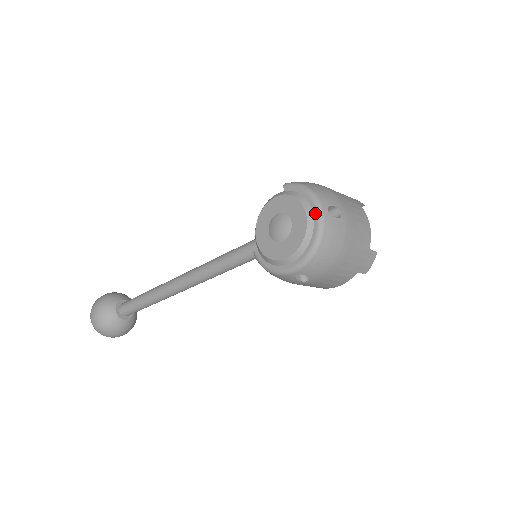
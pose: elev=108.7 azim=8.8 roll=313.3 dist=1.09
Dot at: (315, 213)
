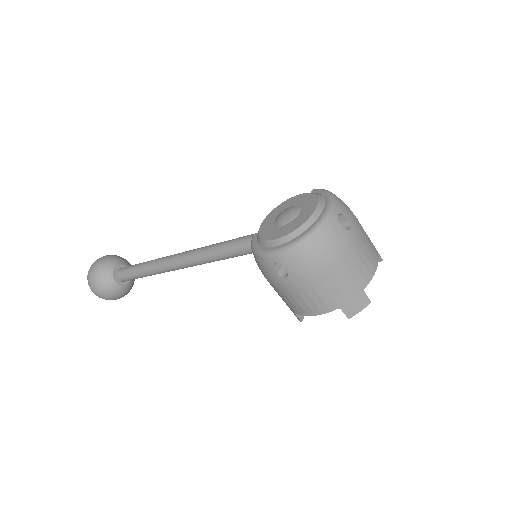
Dot at: (325, 210)
